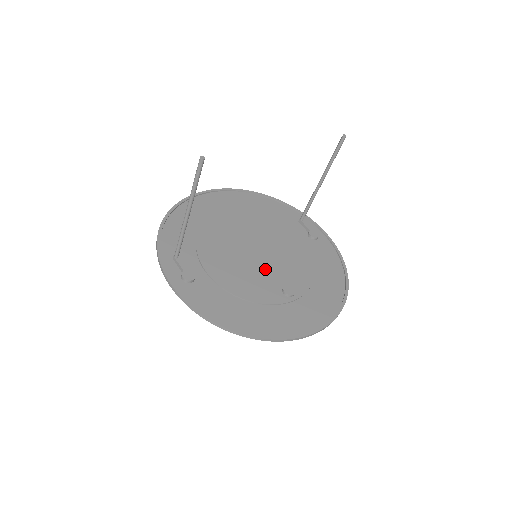
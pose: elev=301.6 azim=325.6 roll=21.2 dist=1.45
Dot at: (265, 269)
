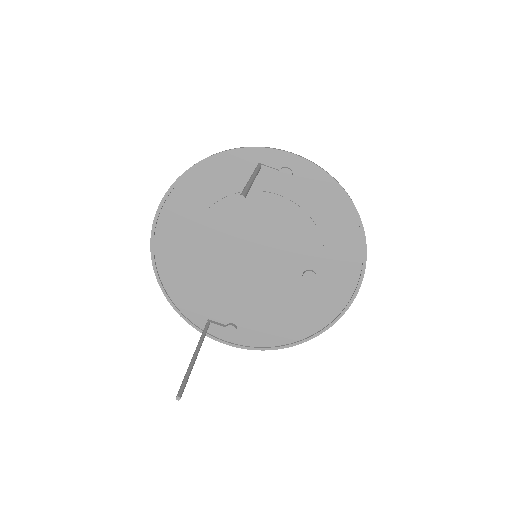
Dot at: (275, 269)
